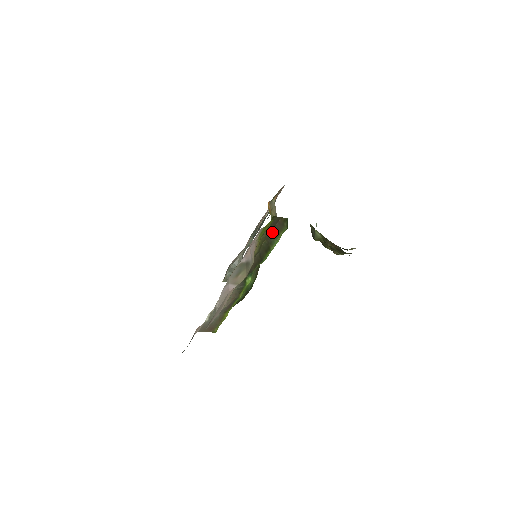
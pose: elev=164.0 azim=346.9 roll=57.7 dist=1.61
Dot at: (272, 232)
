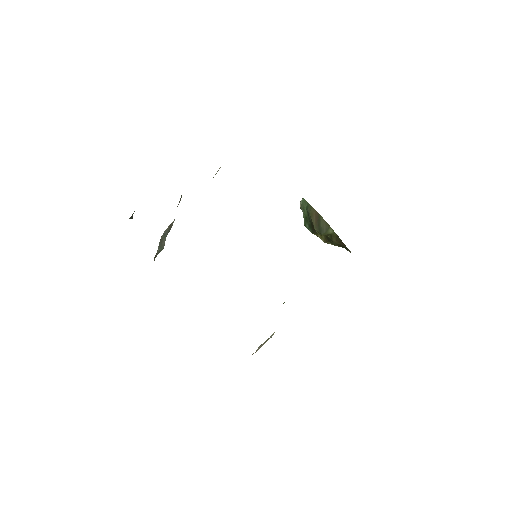
Dot at: occluded
